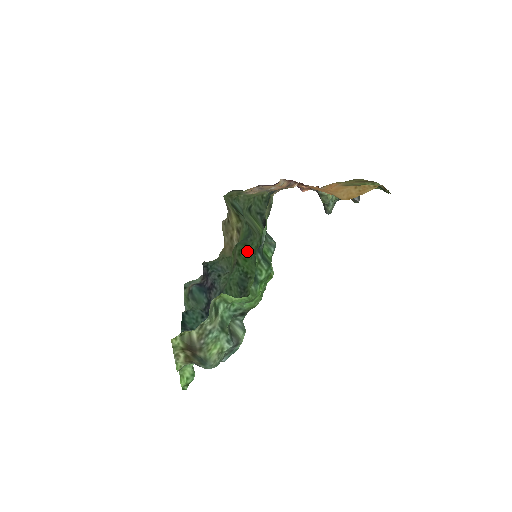
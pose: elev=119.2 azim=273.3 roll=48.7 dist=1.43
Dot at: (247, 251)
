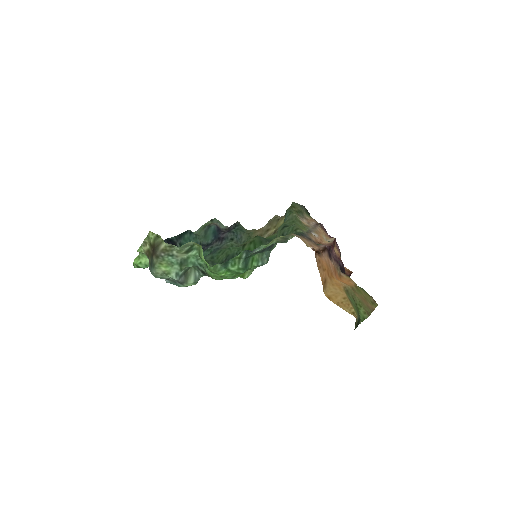
Dot at: (257, 247)
